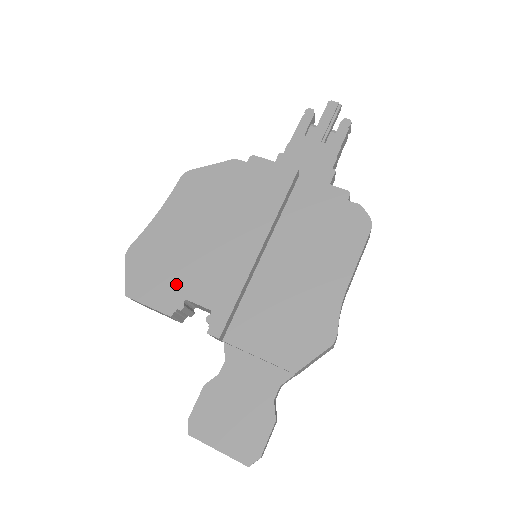
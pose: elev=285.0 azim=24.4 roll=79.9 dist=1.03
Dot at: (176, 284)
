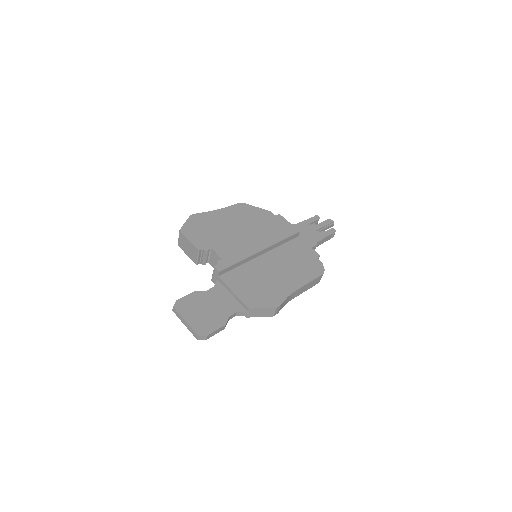
Dot at: (210, 240)
